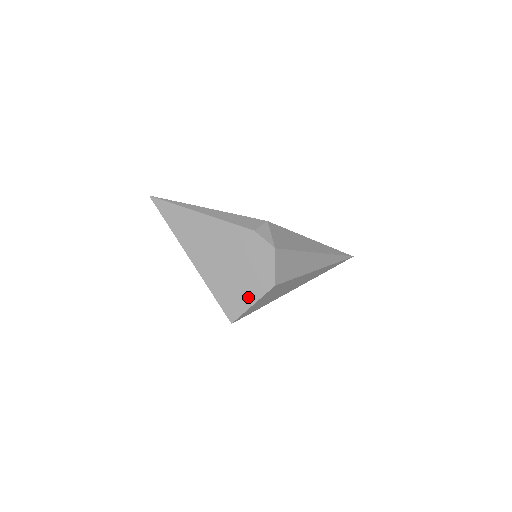
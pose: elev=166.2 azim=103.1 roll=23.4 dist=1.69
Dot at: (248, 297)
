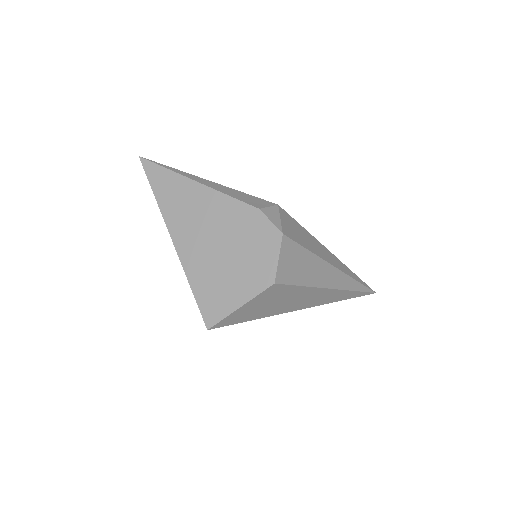
Dot at: (236, 295)
